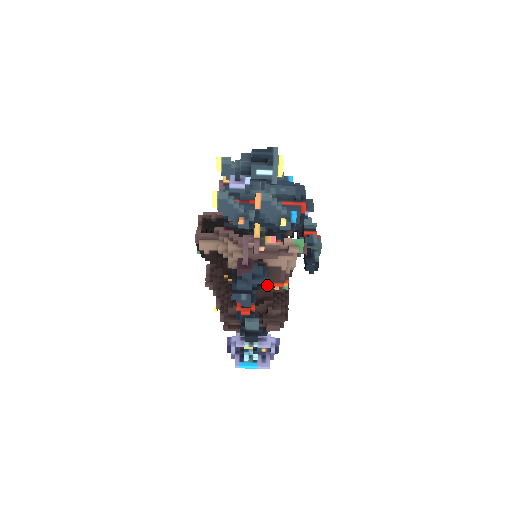
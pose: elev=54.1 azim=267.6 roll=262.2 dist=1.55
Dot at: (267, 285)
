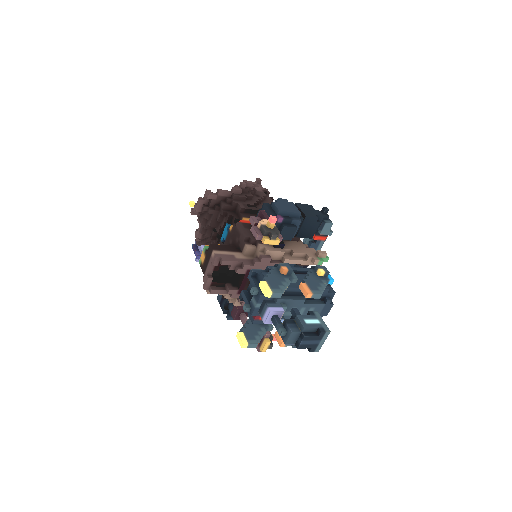
Dot at: occluded
